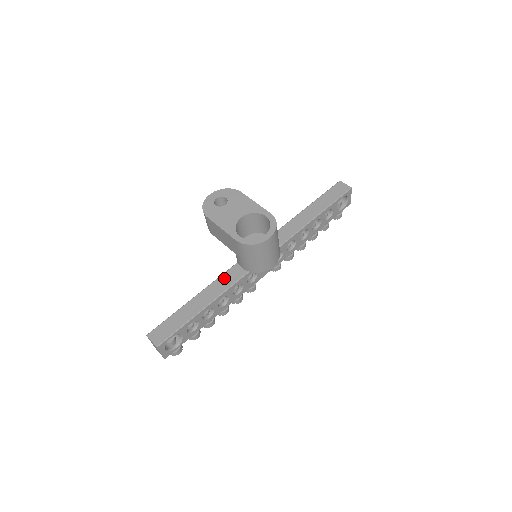
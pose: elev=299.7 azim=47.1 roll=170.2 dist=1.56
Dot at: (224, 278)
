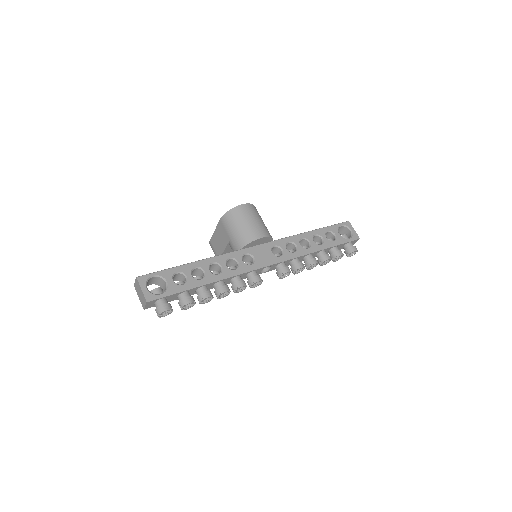
Dot at: occluded
